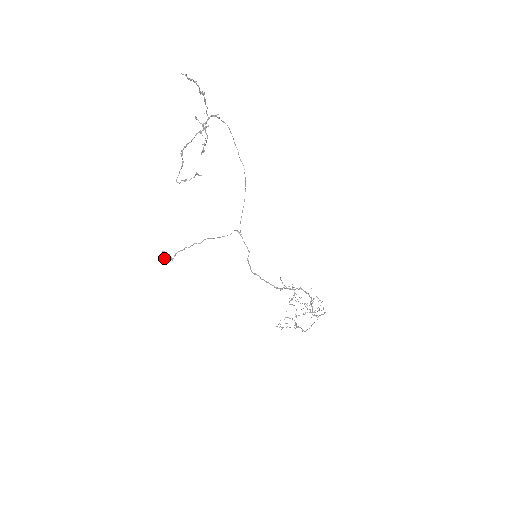
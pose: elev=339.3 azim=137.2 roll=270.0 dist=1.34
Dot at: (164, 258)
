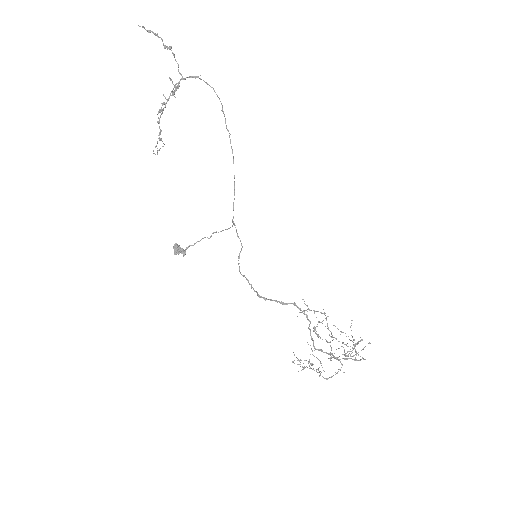
Dot at: (175, 251)
